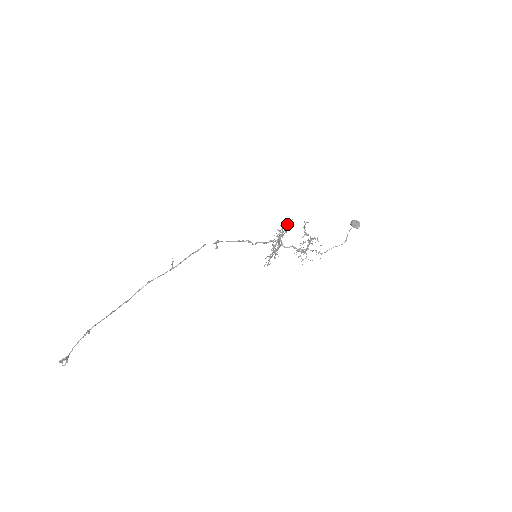
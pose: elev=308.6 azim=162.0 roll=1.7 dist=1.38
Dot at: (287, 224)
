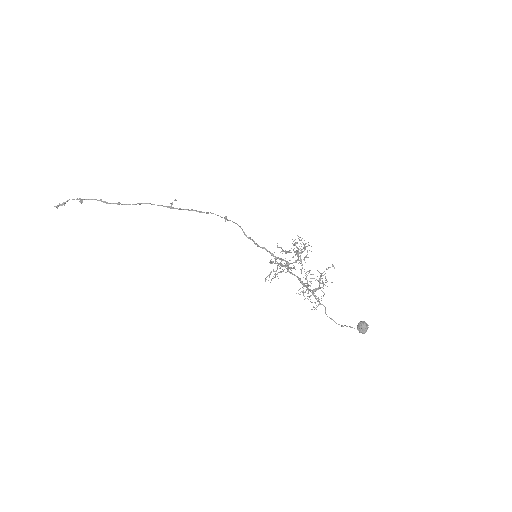
Dot at: occluded
